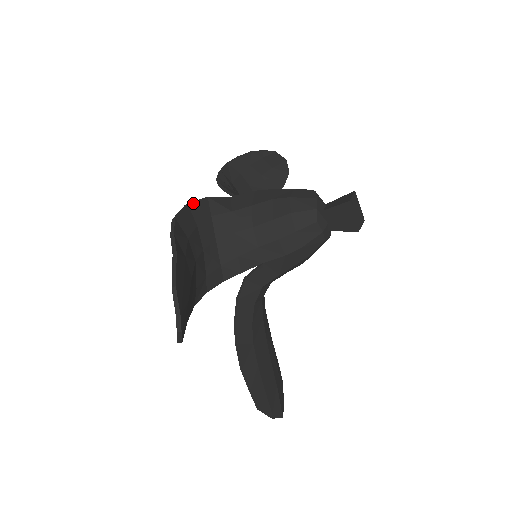
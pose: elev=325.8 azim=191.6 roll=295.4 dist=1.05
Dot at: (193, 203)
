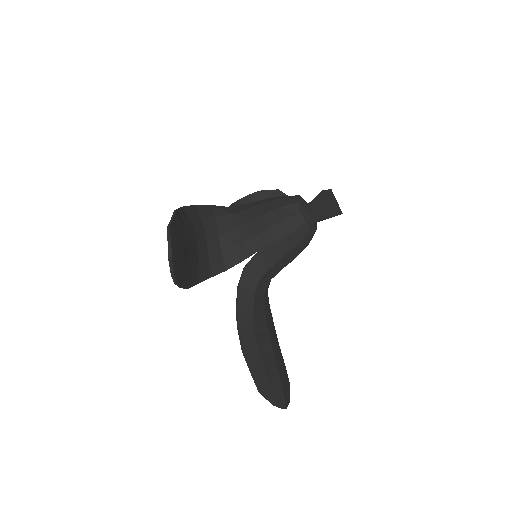
Dot at: (200, 206)
